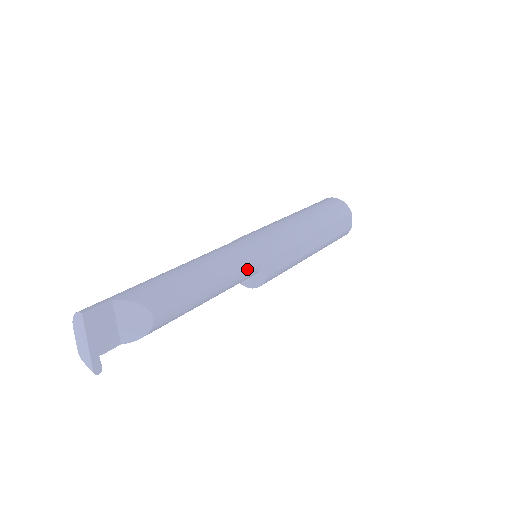
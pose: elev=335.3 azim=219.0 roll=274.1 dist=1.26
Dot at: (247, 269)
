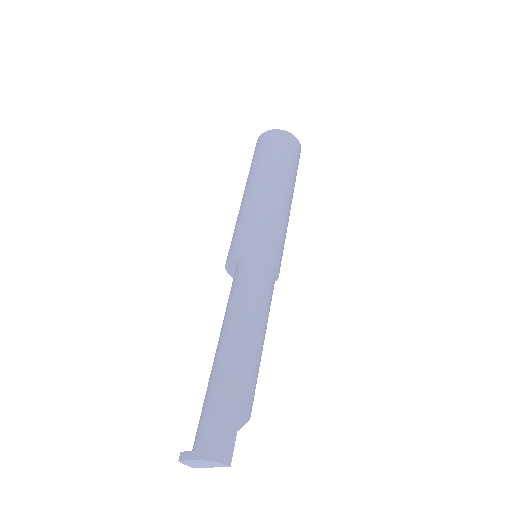
Dot at: occluded
